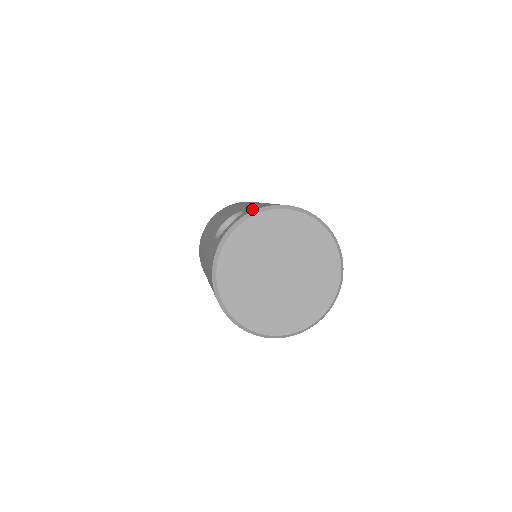
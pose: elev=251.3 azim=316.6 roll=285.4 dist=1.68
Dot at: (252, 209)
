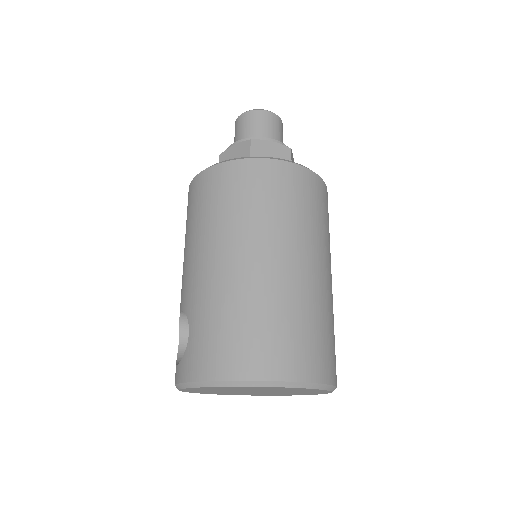
Dot at: (189, 364)
